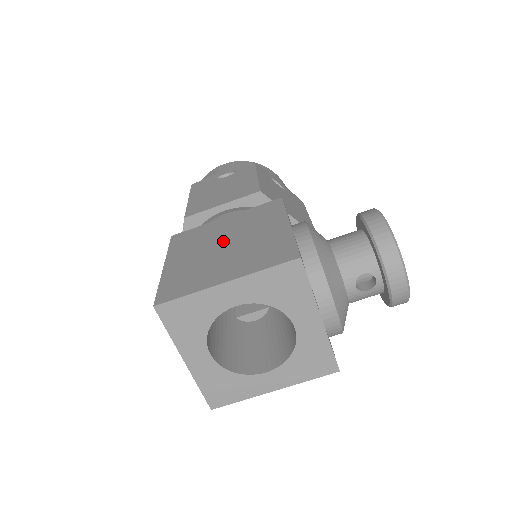
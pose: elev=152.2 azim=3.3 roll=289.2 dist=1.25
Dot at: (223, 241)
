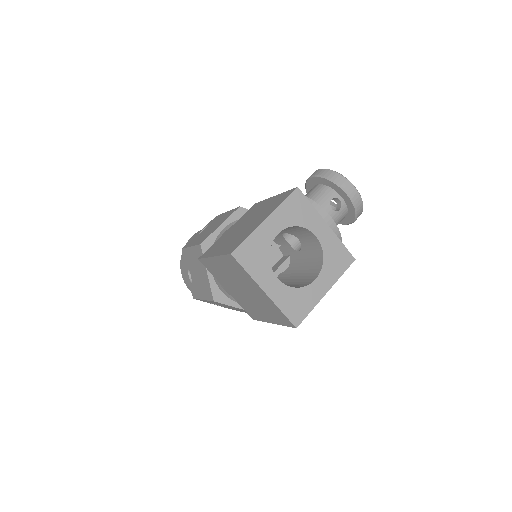
Dot at: (240, 227)
